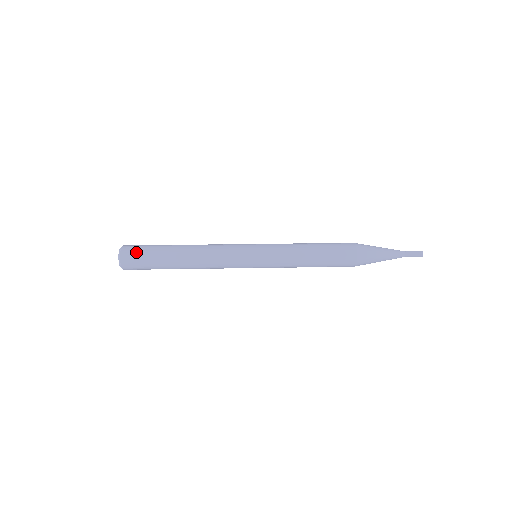
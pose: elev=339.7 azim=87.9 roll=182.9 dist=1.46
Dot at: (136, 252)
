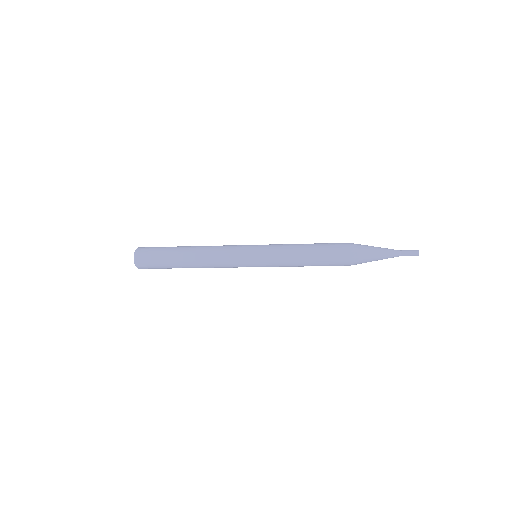
Dot at: (152, 247)
